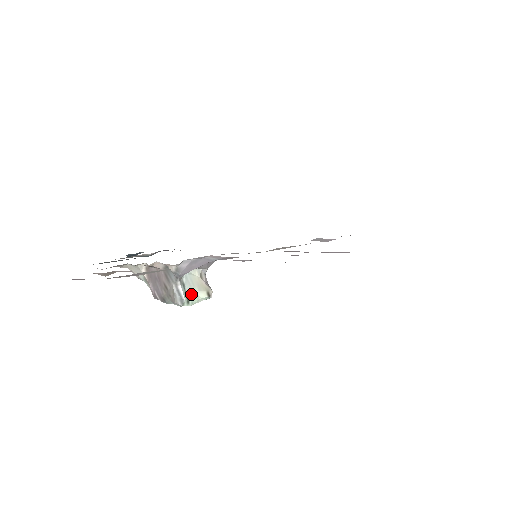
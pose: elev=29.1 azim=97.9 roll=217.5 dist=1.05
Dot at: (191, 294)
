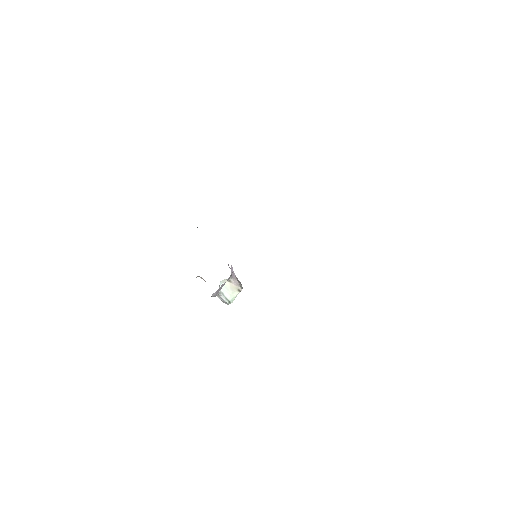
Dot at: (229, 297)
